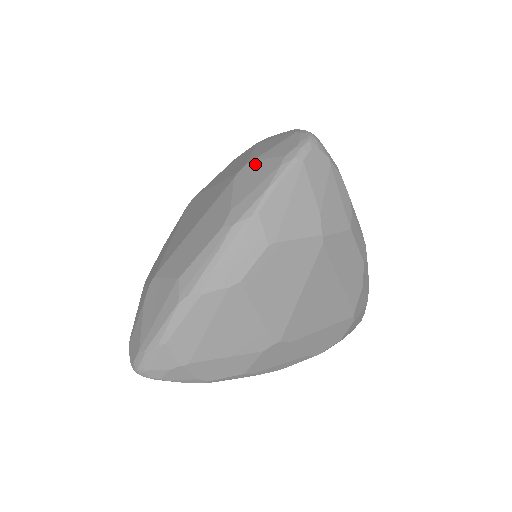
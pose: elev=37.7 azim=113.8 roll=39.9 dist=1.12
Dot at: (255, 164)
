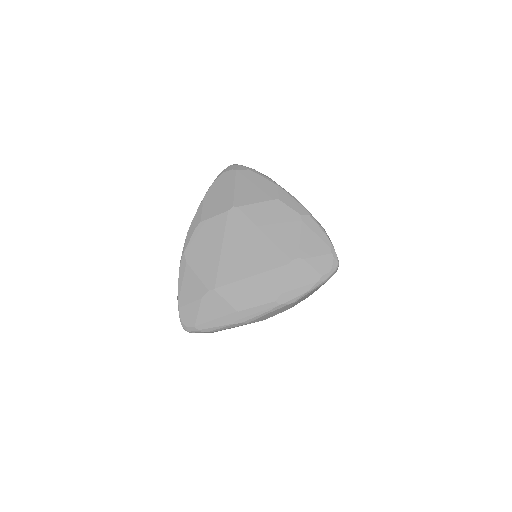
Dot at: (304, 265)
